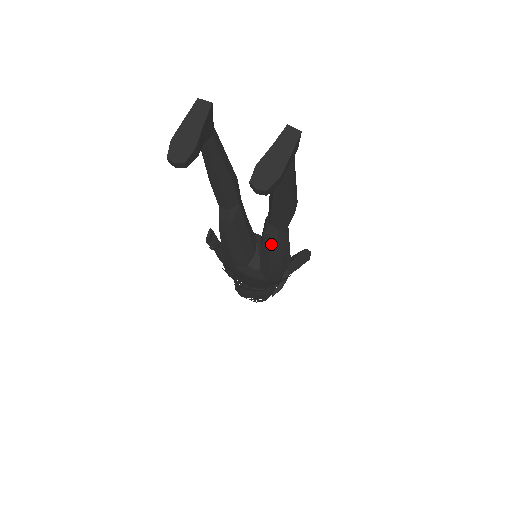
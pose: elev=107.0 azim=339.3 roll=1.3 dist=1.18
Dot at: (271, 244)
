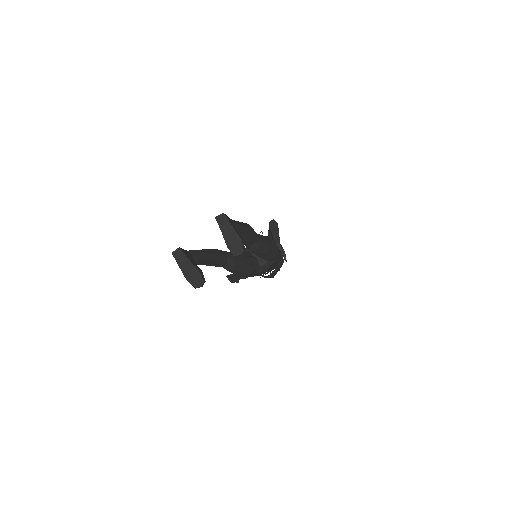
Dot at: (260, 250)
